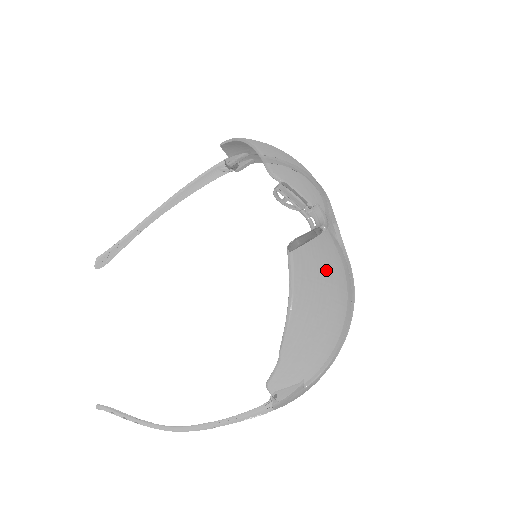
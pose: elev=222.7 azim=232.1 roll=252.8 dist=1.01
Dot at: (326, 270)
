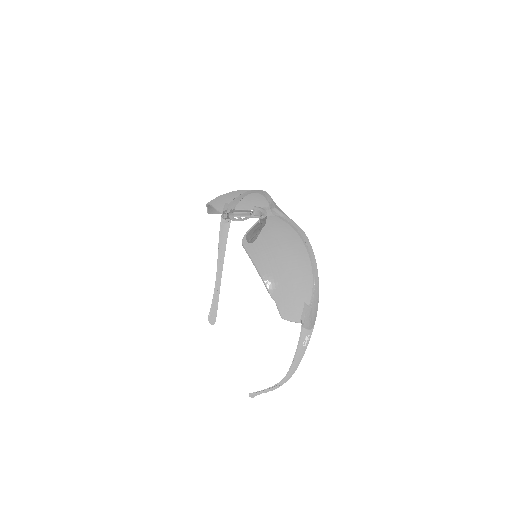
Dot at: (270, 239)
